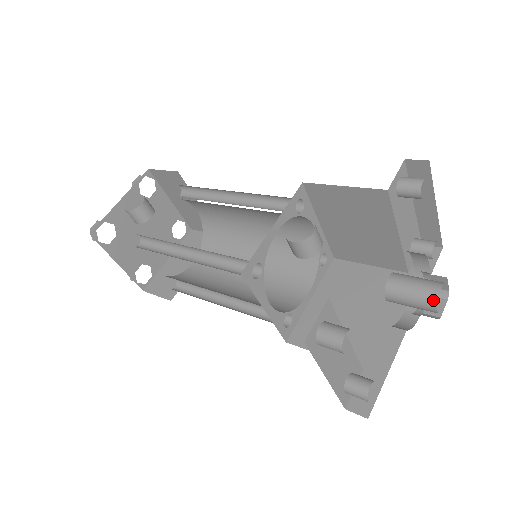
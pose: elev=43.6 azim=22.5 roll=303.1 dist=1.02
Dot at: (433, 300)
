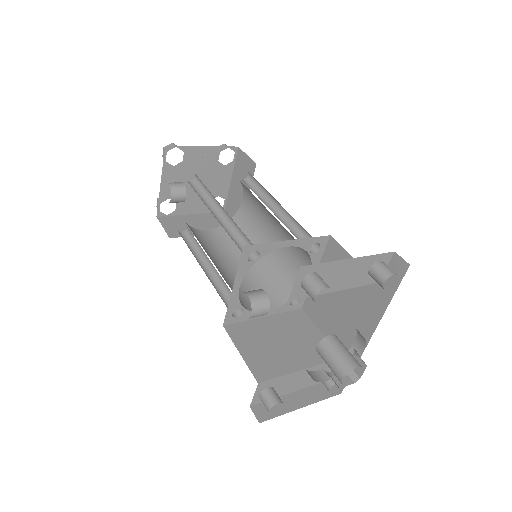
Dot at: (340, 382)
